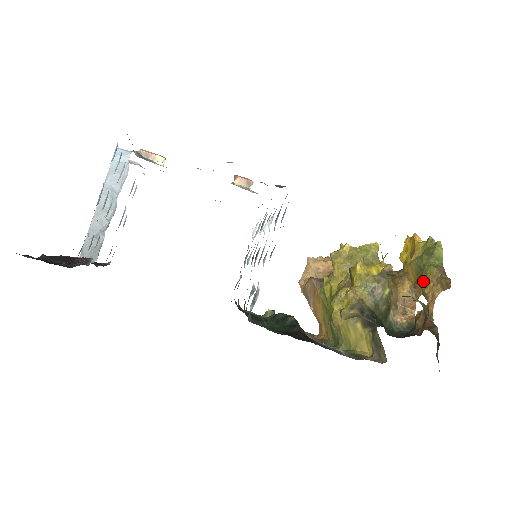
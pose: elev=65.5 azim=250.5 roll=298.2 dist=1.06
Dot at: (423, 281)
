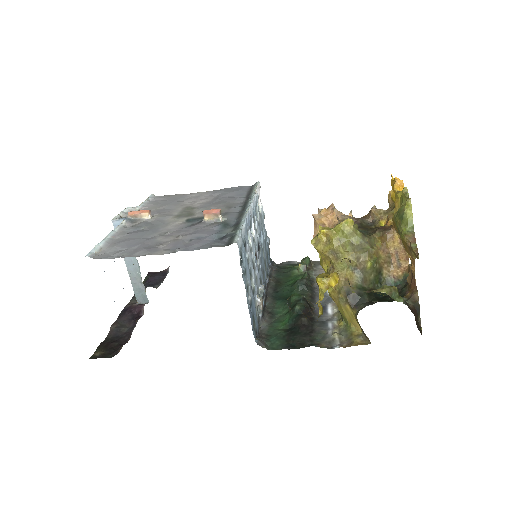
Dot at: occluded
